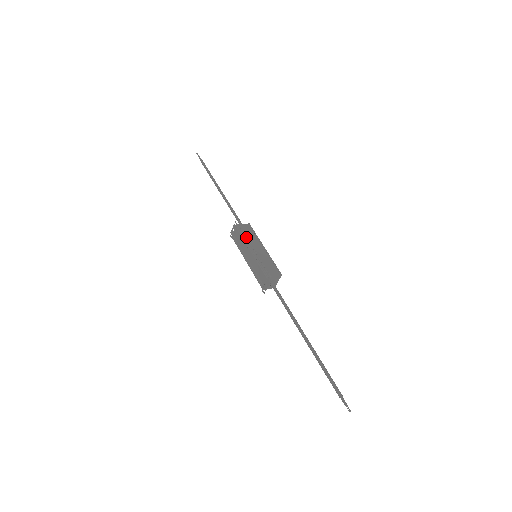
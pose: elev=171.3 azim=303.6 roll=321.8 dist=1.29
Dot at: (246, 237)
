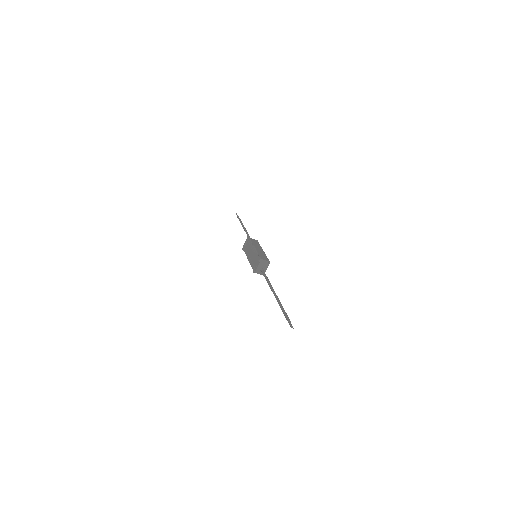
Dot at: (252, 243)
